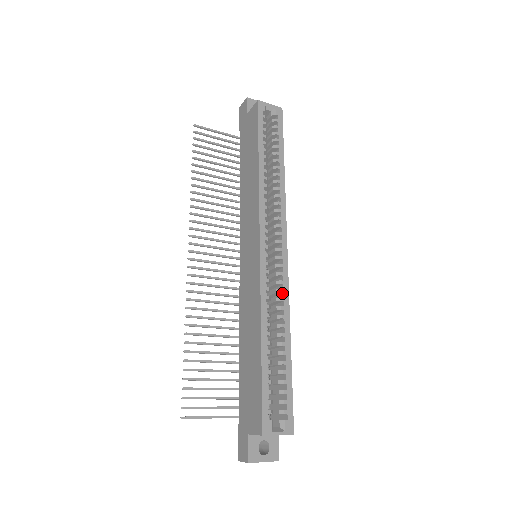
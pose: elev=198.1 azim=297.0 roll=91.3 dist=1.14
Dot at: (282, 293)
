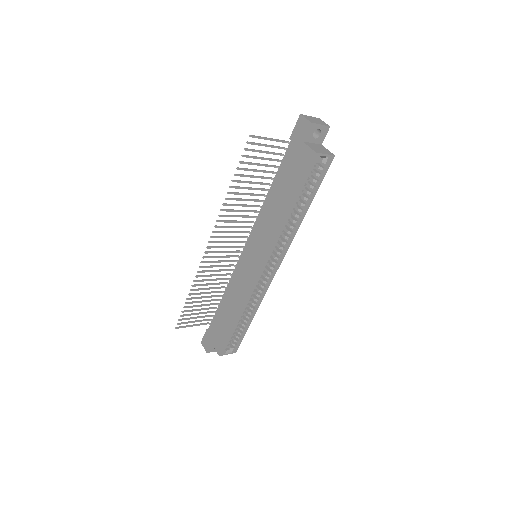
Dot at: (262, 292)
